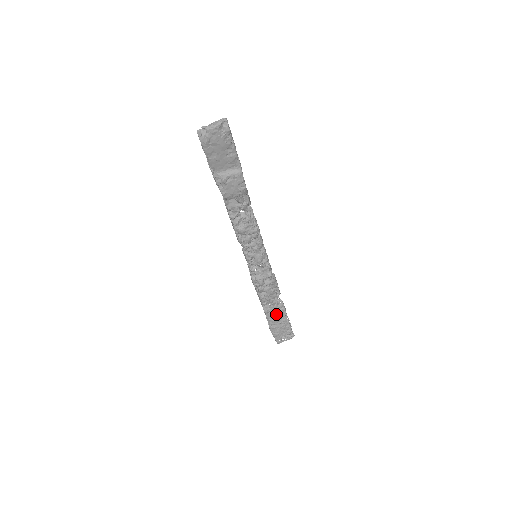
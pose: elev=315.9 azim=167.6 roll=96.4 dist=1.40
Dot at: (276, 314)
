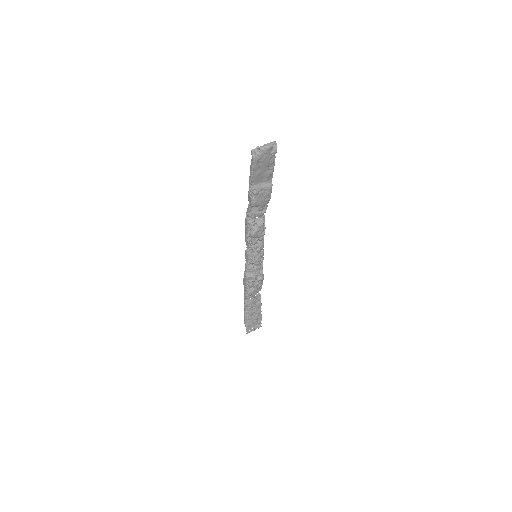
Dot at: (253, 307)
